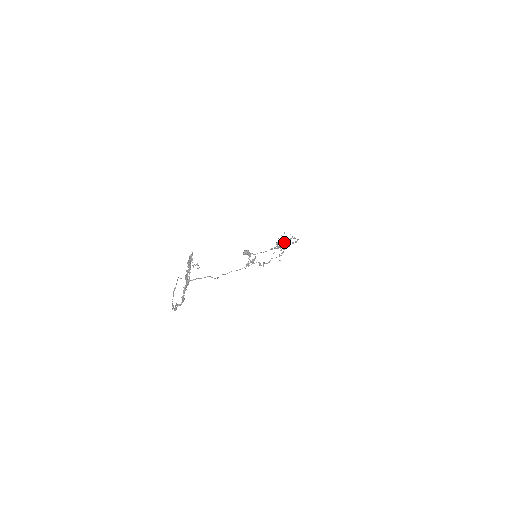
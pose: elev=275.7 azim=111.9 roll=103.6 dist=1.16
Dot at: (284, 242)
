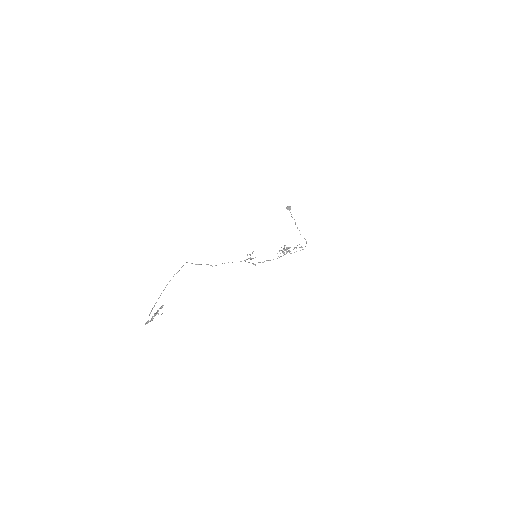
Dot at: (289, 250)
